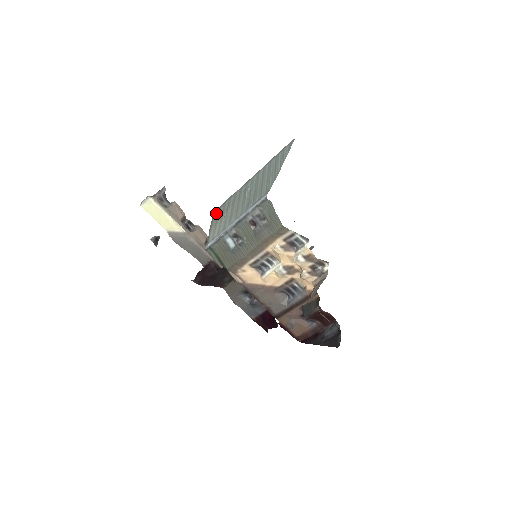
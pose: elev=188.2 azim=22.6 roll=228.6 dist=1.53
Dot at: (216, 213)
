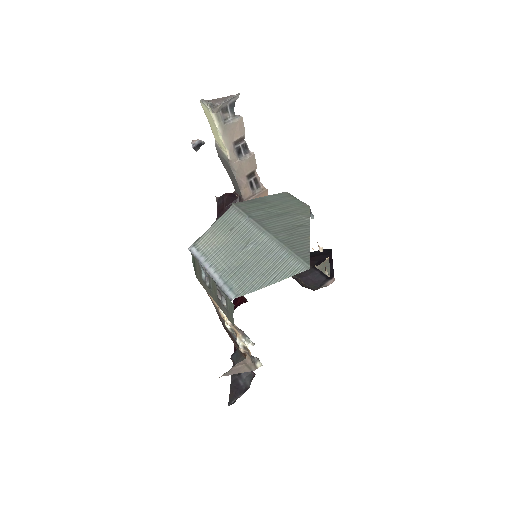
Dot at: (230, 212)
